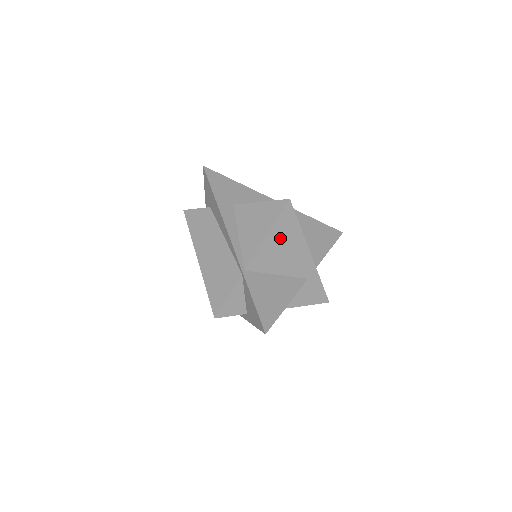
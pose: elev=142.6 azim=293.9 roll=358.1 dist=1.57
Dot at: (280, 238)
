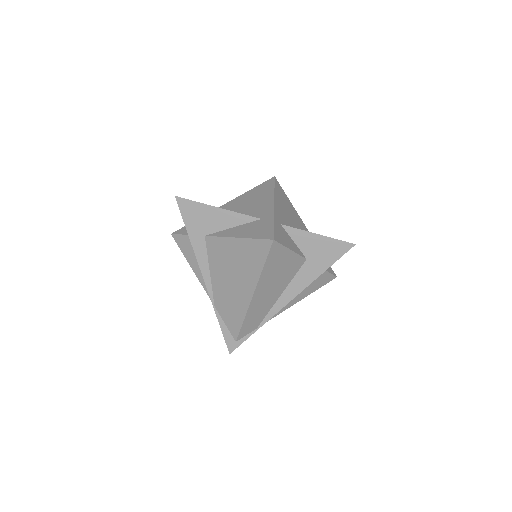
Dot at: (254, 195)
